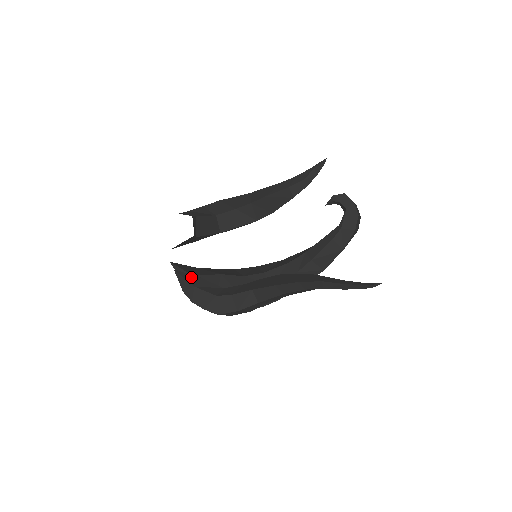
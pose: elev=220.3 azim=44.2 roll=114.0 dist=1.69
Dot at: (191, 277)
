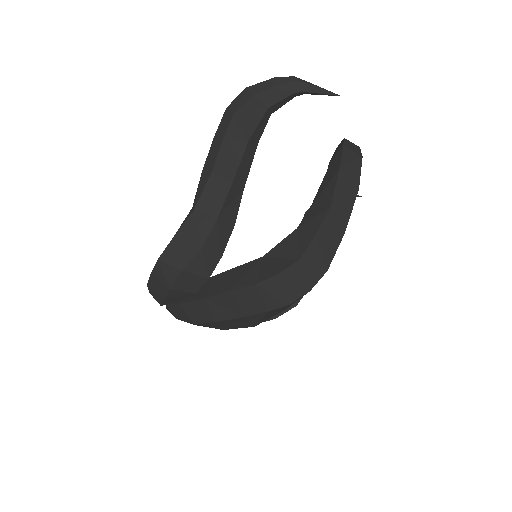
Dot at: occluded
